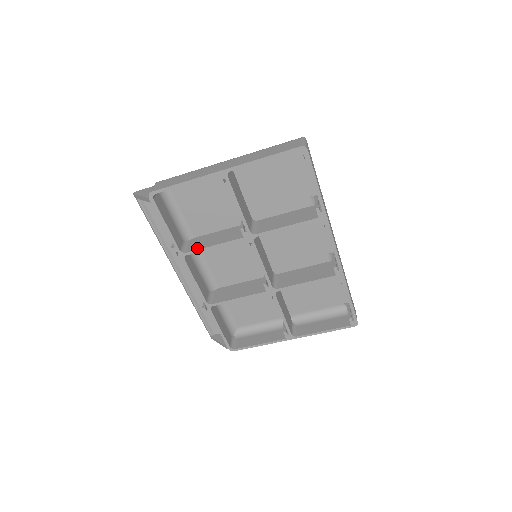
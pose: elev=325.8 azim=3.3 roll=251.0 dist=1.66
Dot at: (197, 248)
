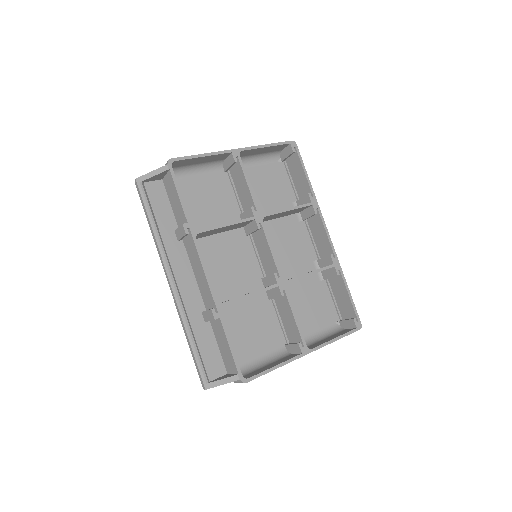
Dot at: (209, 228)
